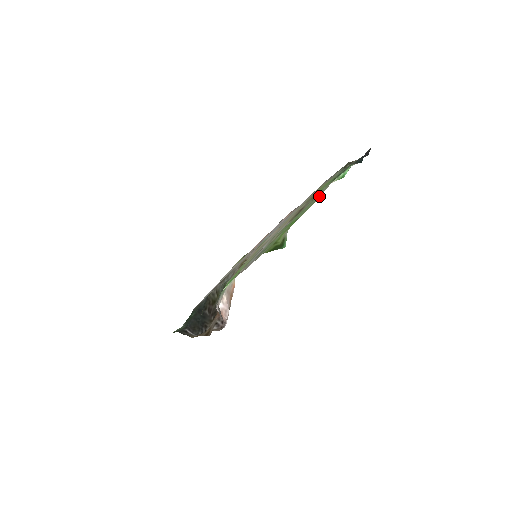
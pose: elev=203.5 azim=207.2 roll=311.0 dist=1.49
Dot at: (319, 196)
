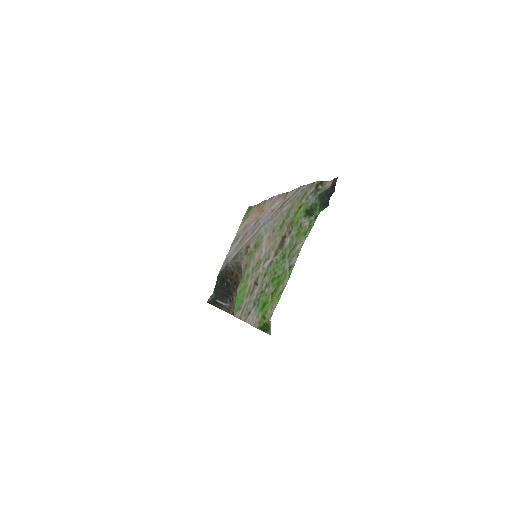
Dot at: (292, 265)
